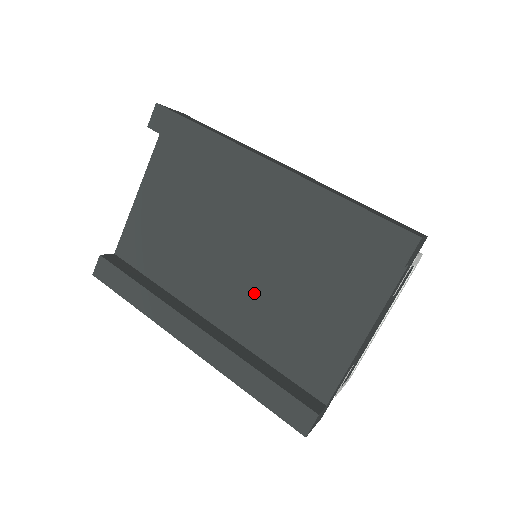
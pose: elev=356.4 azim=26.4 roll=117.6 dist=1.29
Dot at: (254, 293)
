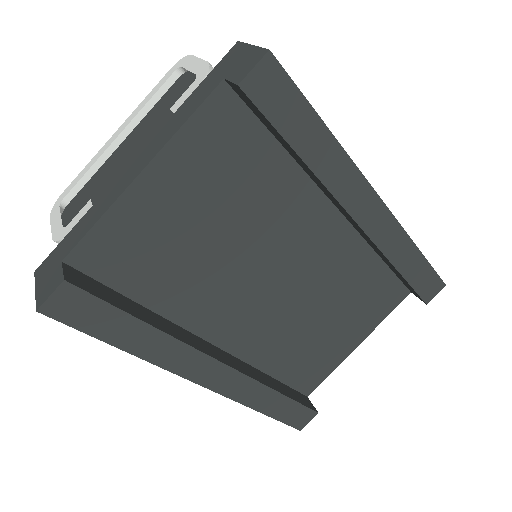
Dot at: (282, 315)
